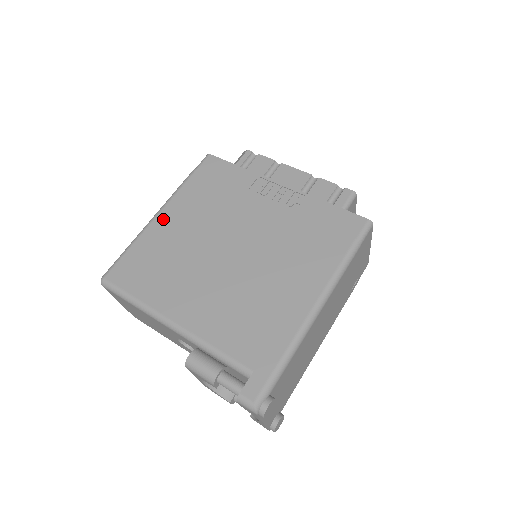
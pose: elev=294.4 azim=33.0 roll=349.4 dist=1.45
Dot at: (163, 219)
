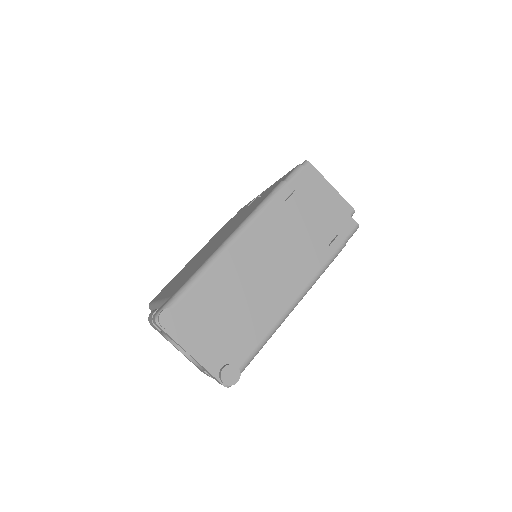
Dot at: (195, 255)
